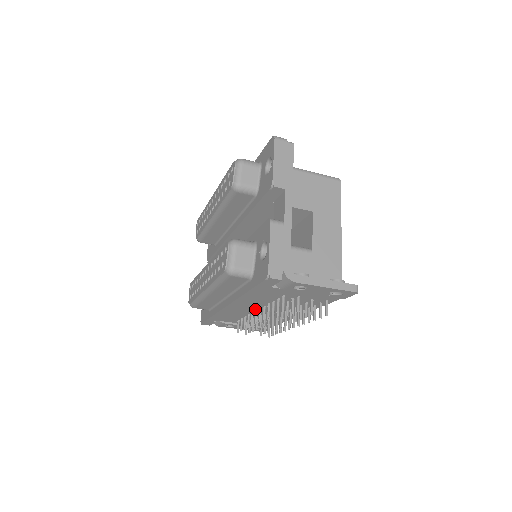
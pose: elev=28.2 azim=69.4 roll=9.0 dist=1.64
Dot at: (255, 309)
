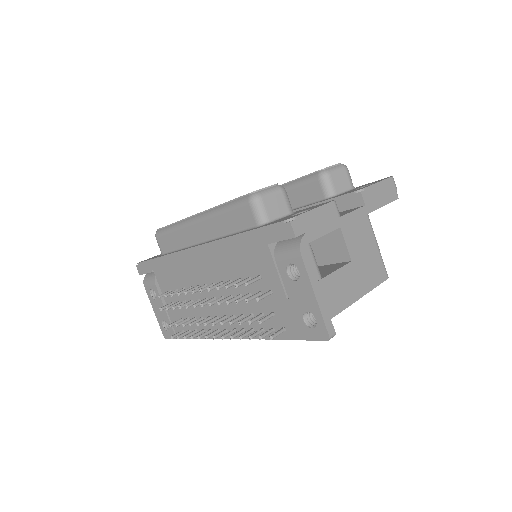
Dot at: (208, 282)
